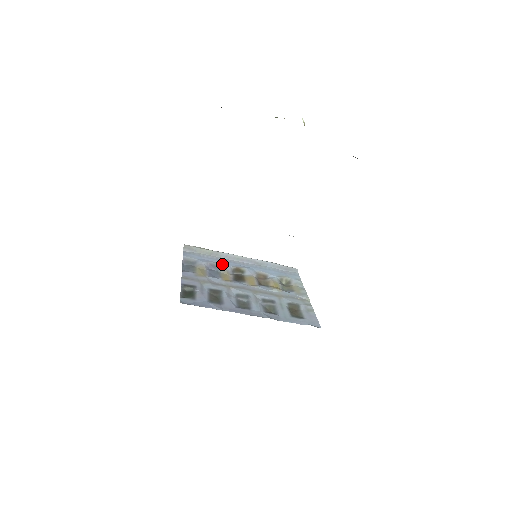
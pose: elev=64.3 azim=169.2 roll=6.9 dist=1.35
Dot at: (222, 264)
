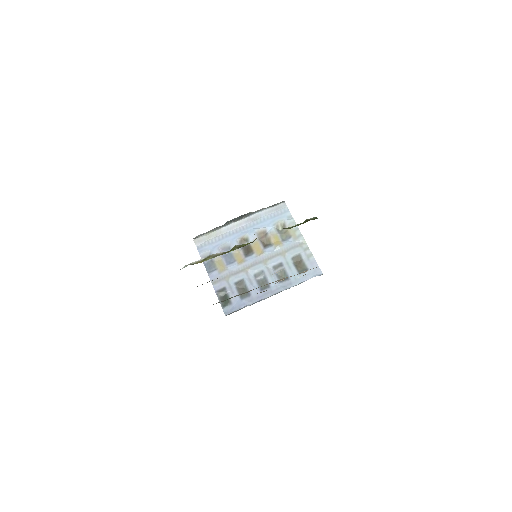
Dot at: (229, 242)
